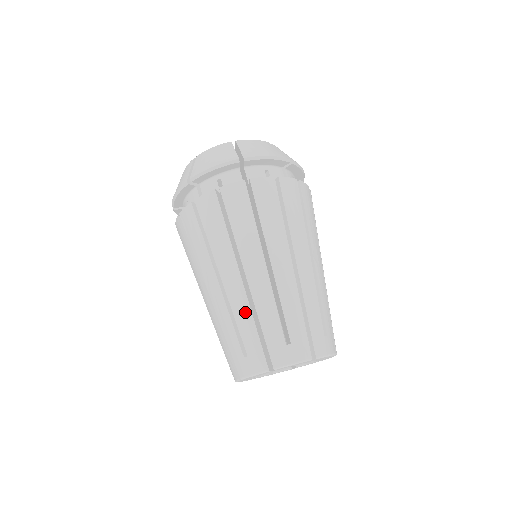
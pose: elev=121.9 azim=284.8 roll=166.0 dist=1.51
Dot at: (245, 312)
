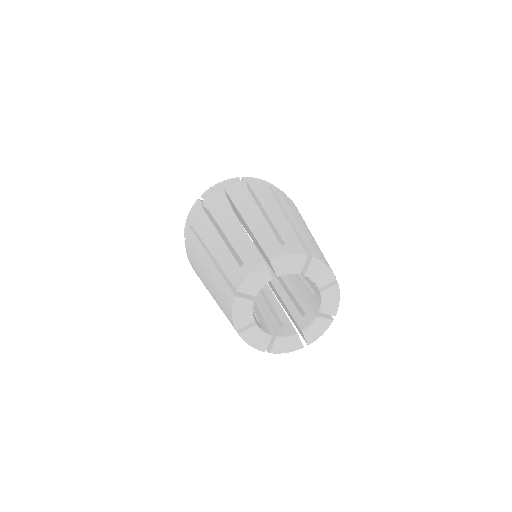
Dot at: (242, 236)
